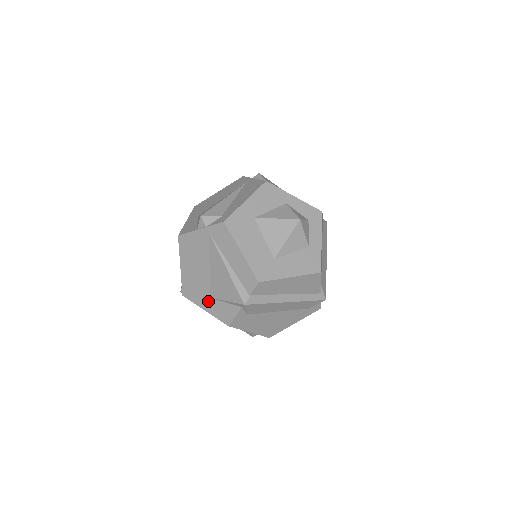
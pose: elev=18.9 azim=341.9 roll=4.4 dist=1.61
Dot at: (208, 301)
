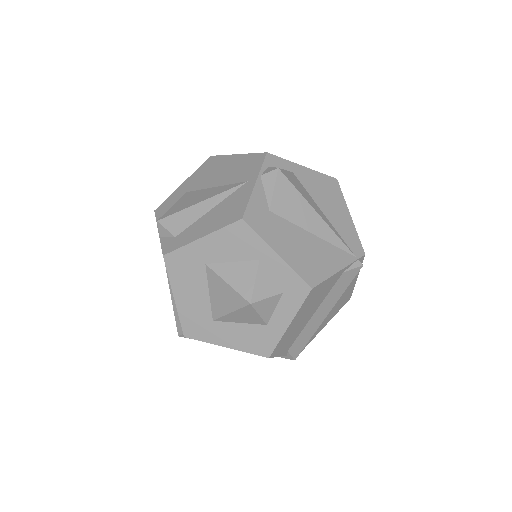
Dot at: occluded
